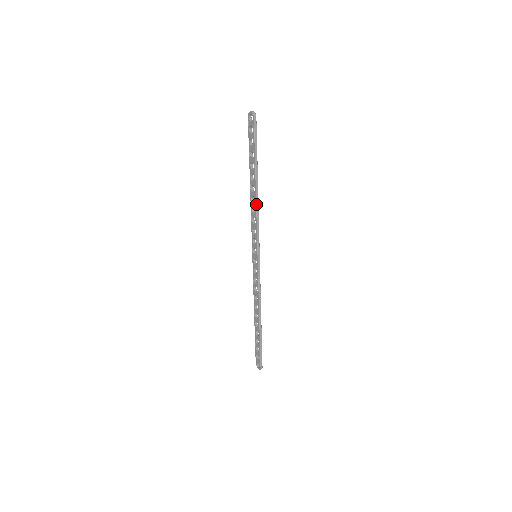
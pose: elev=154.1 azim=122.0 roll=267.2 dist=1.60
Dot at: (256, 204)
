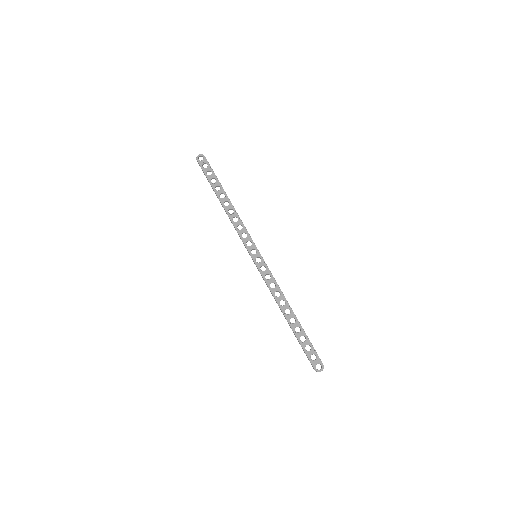
Dot at: (236, 212)
